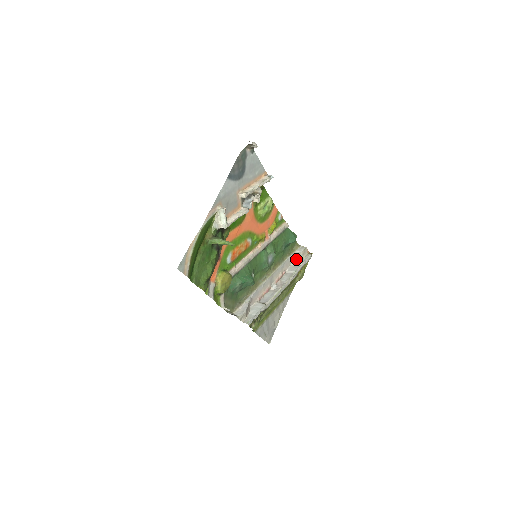
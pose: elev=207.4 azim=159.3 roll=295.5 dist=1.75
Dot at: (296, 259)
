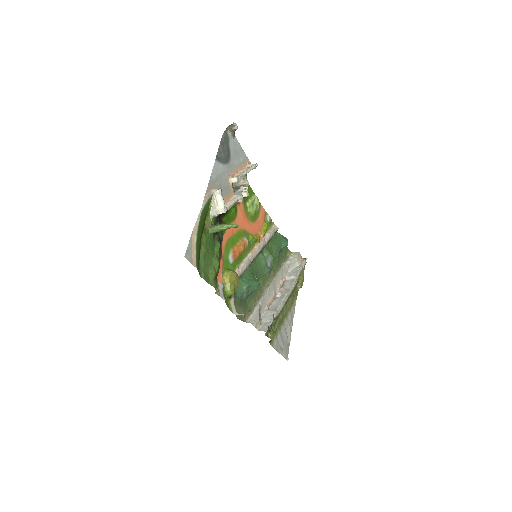
Dot at: (292, 265)
